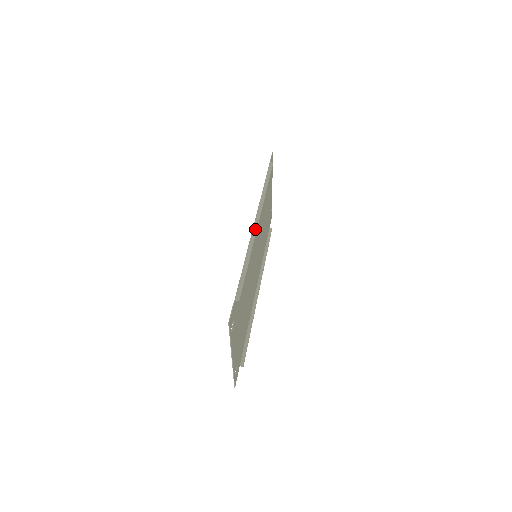
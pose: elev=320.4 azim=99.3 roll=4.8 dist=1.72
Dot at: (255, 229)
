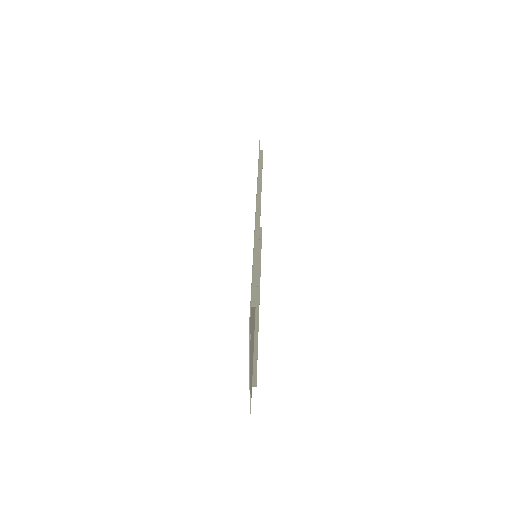
Dot at: (258, 222)
